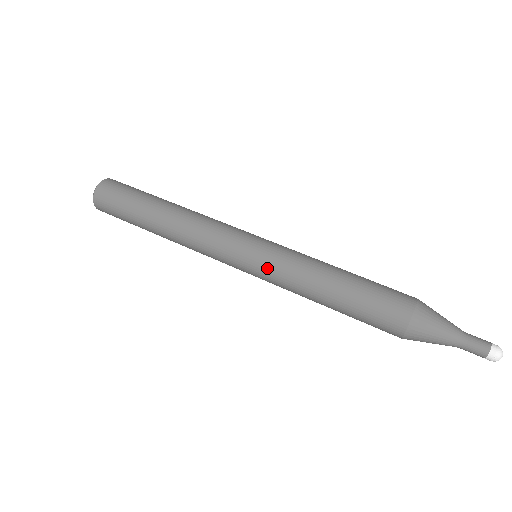
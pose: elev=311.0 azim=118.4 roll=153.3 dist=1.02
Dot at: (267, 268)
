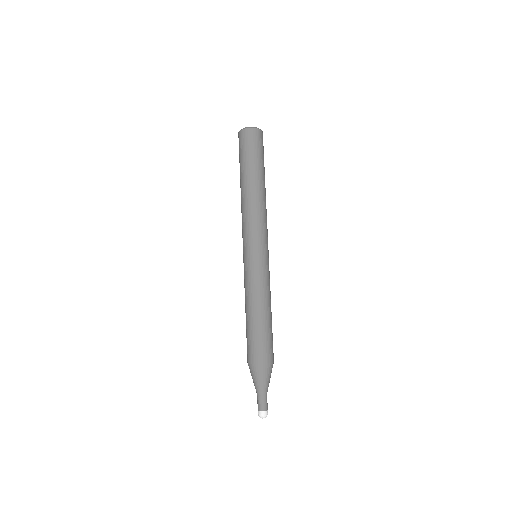
Dot at: (253, 268)
